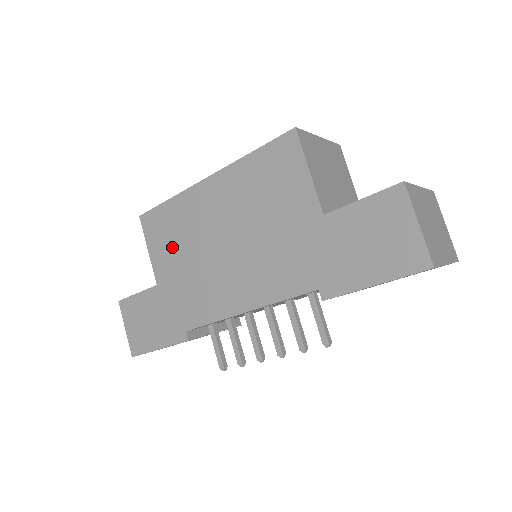
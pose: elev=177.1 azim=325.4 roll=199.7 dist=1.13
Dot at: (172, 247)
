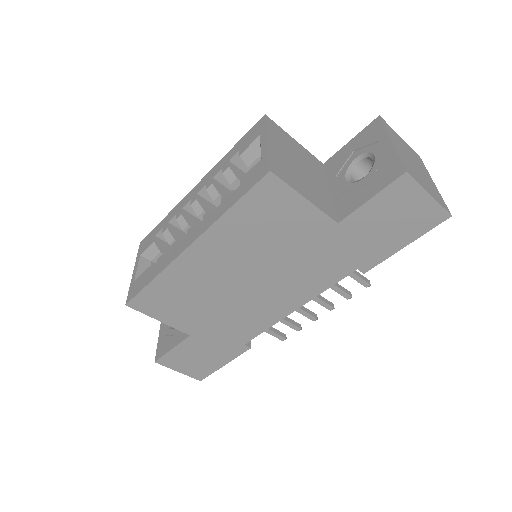
Dot at: (187, 308)
